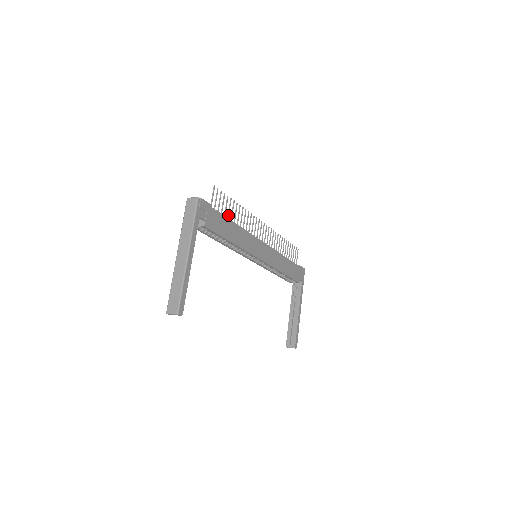
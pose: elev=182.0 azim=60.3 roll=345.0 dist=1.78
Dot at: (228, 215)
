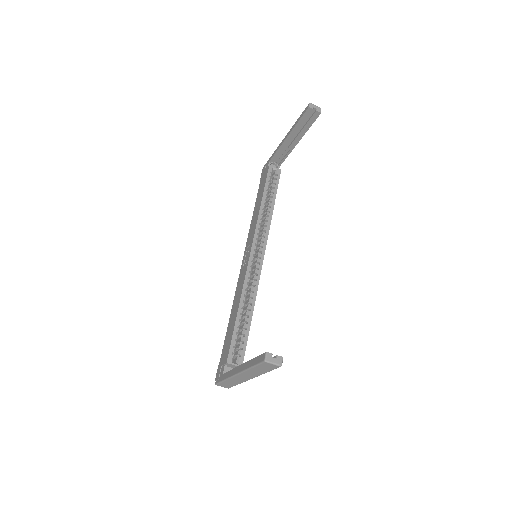
Dot at: occluded
